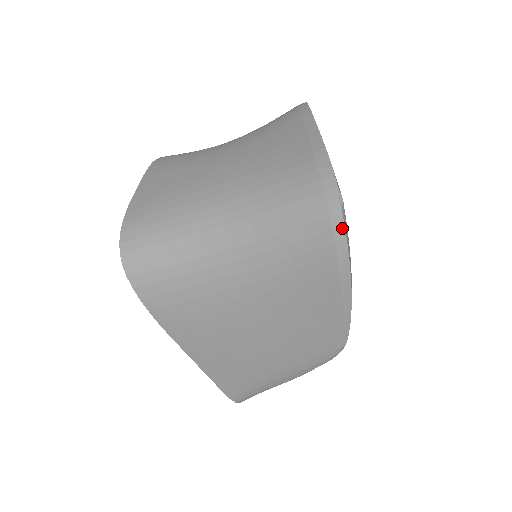
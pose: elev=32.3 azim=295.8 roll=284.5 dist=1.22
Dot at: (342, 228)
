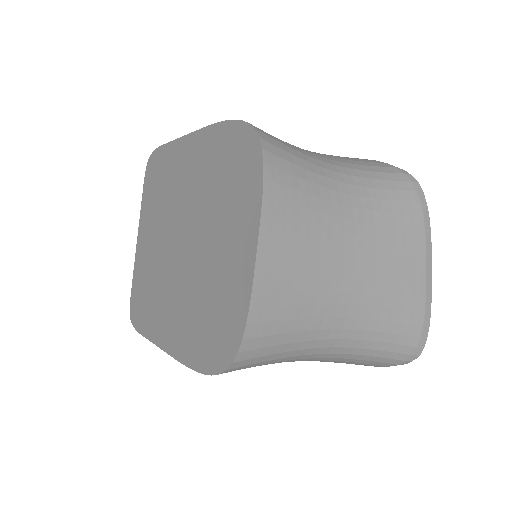
Dot at: occluded
